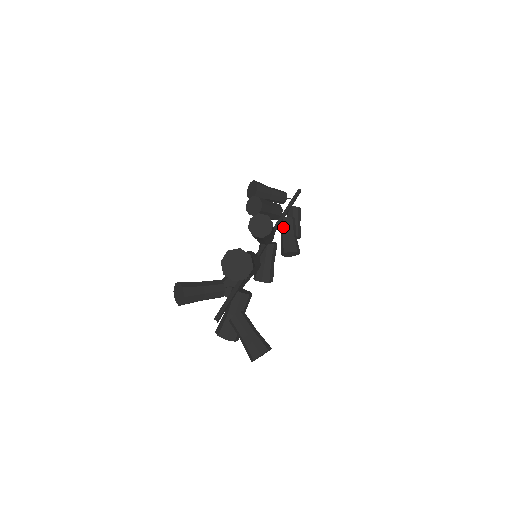
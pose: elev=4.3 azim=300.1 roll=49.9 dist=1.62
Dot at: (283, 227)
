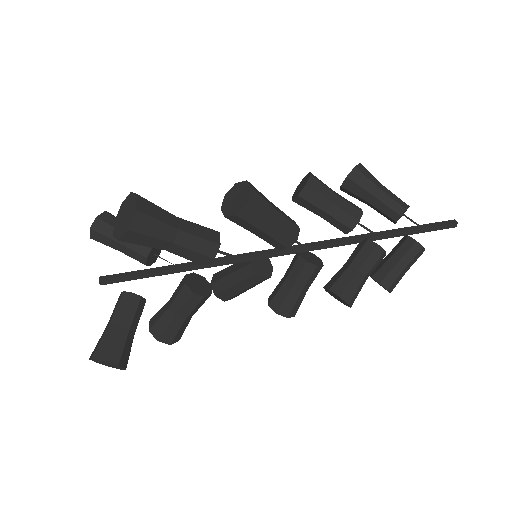
Dot at: (354, 251)
